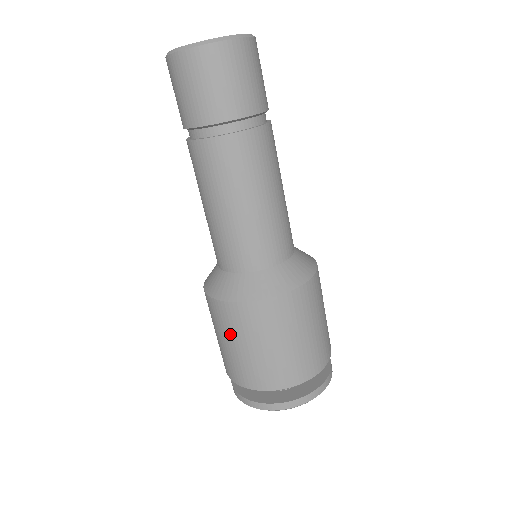
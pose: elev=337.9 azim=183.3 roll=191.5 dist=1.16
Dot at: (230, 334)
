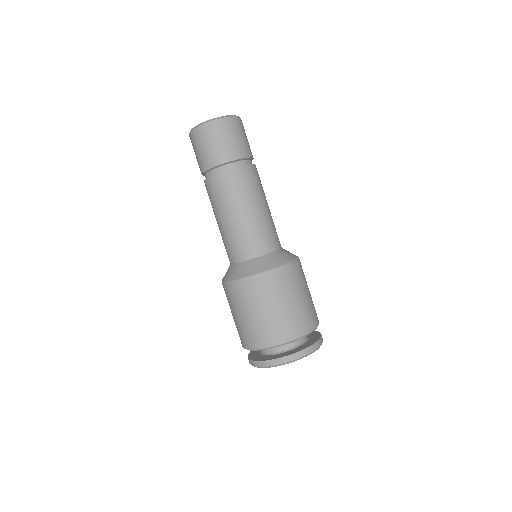
Dot at: occluded
